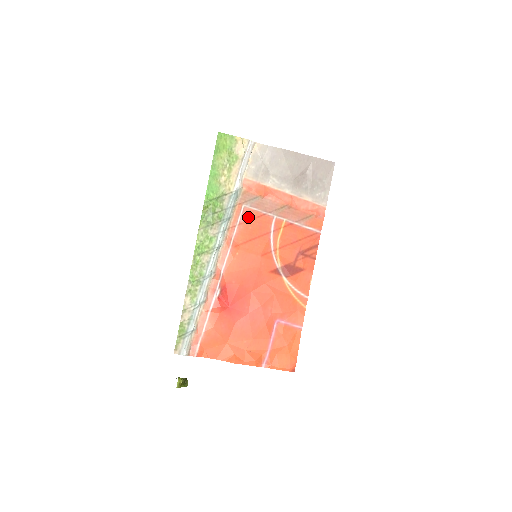
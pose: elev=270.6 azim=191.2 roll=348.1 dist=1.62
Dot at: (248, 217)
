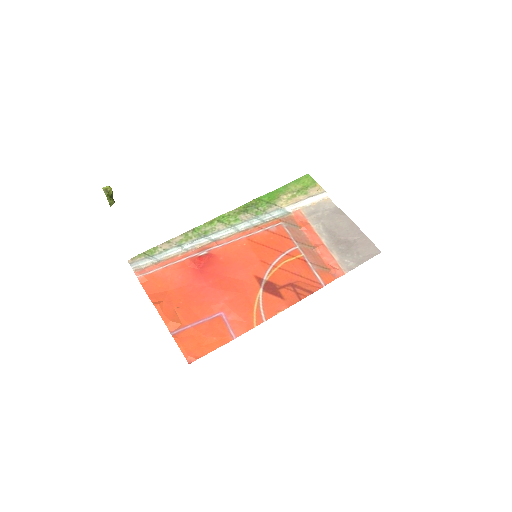
Dot at: (277, 231)
